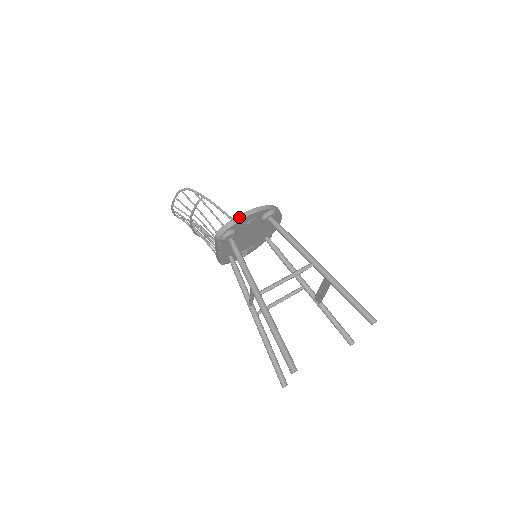
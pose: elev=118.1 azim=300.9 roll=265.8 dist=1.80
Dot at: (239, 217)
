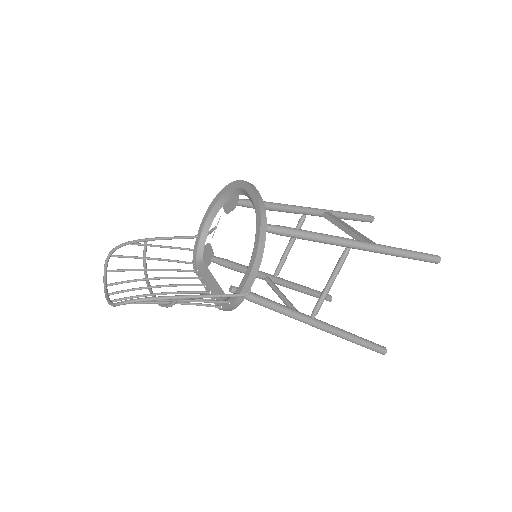
Dot at: (246, 288)
